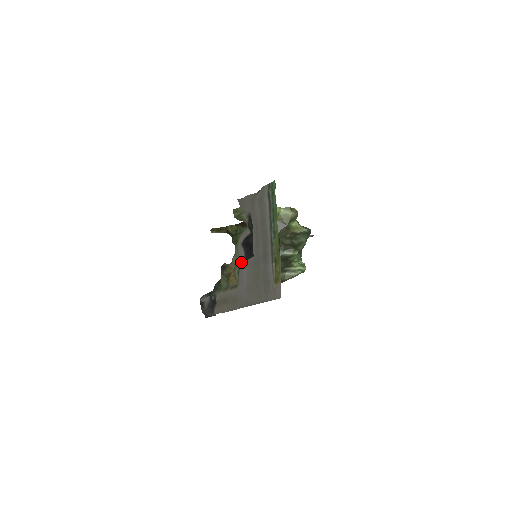
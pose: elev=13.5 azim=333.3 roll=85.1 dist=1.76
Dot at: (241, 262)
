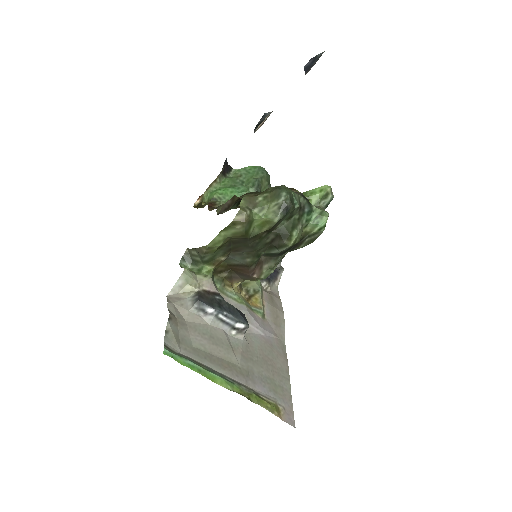
Dot at: (243, 307)
